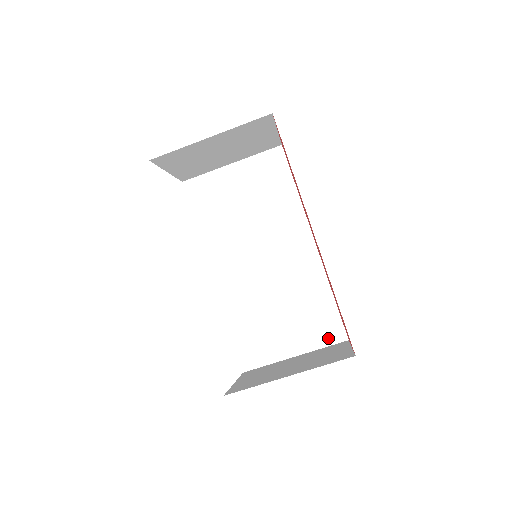
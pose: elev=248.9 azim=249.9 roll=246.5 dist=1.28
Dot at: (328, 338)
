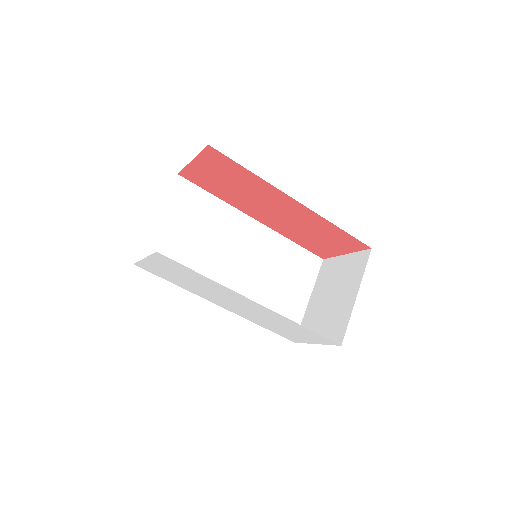
Dot at: (314, 270)
